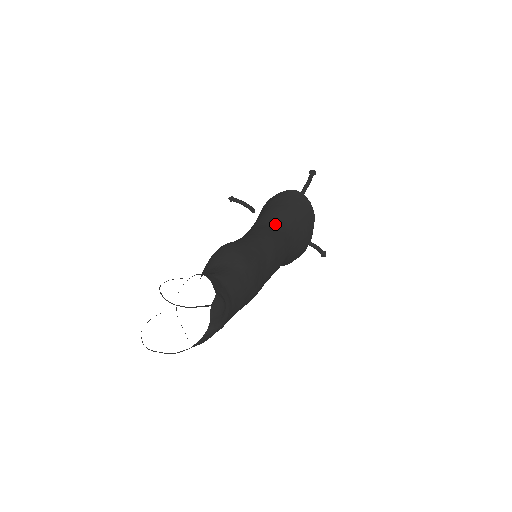
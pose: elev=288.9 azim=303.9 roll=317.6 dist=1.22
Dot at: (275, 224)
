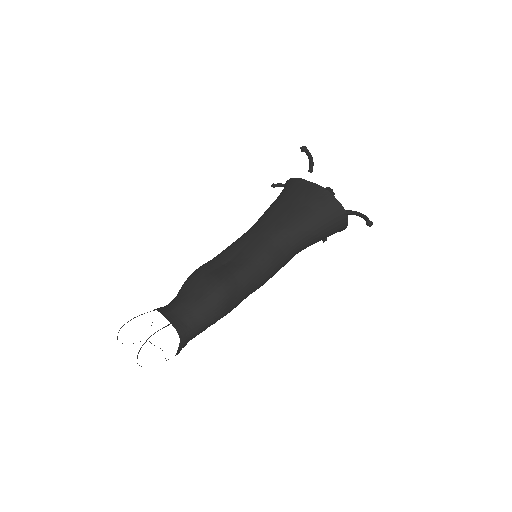
Dot at: (290, 251)
